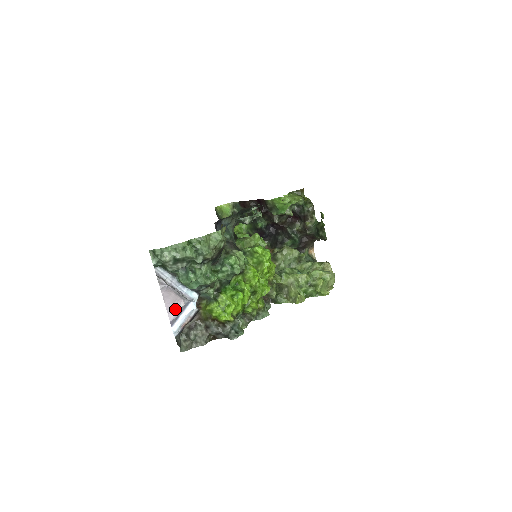
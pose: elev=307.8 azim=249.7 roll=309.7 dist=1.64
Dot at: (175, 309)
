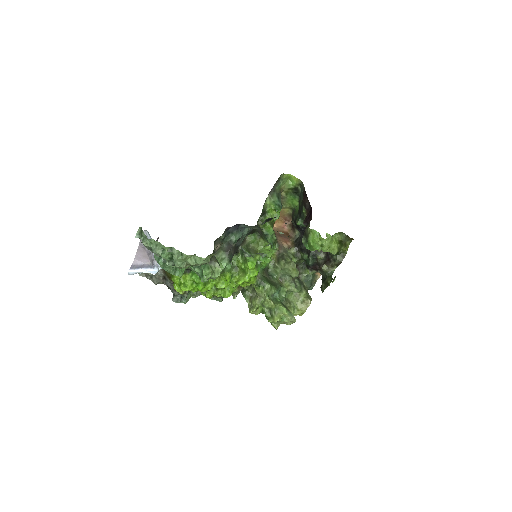
Dot at: (142, 261)
